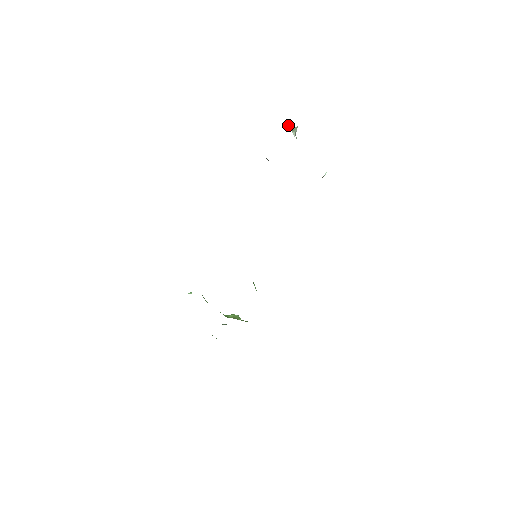
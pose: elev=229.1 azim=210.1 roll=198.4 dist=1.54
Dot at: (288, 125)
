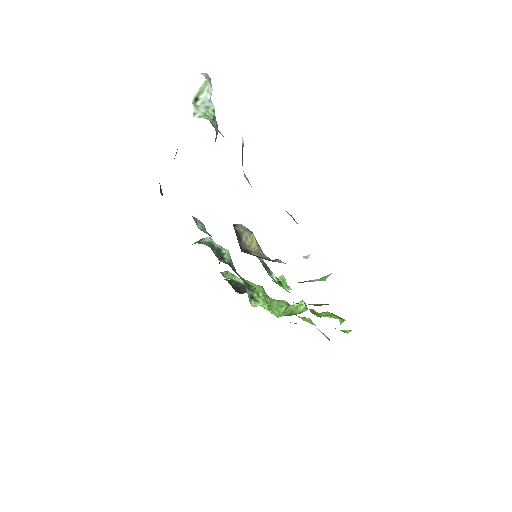
Dot at: occluded
